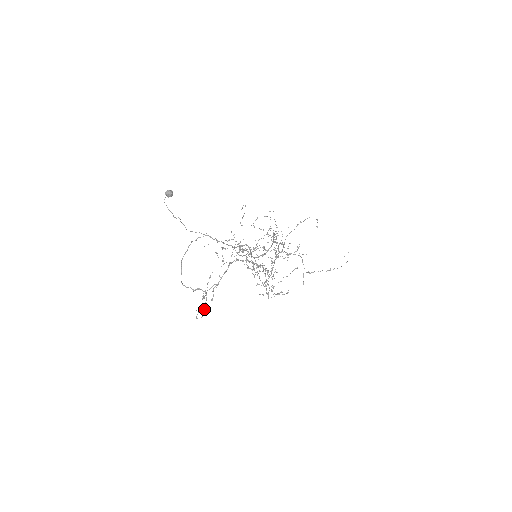
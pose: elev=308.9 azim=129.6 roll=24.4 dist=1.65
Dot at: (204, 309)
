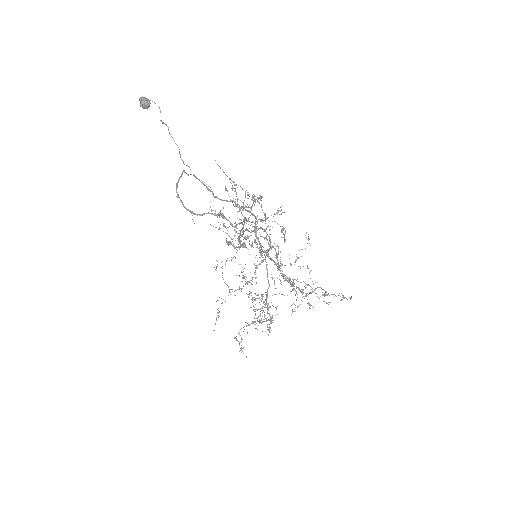
Dot at: (248, 237)
